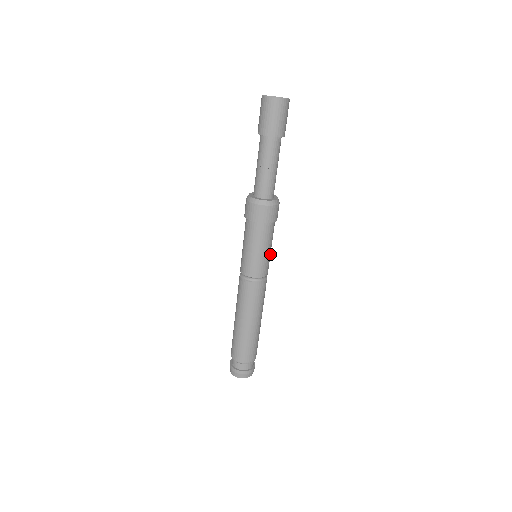
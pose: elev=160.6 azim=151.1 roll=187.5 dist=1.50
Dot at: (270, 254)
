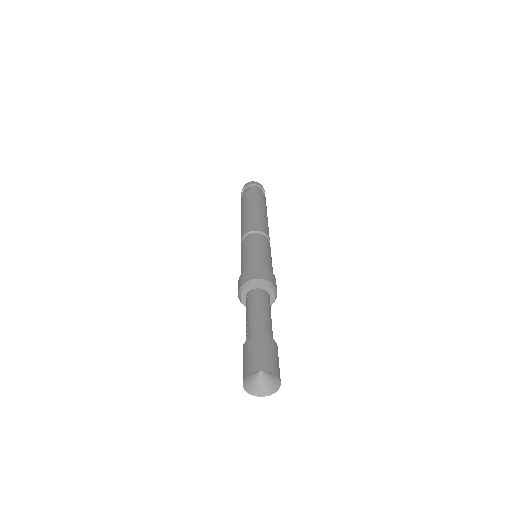
Dot at: occluded
